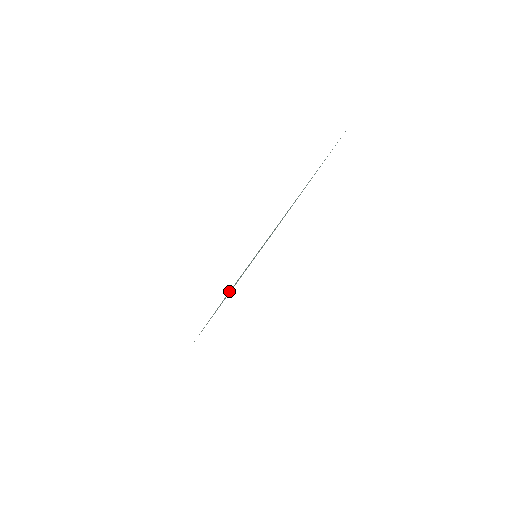
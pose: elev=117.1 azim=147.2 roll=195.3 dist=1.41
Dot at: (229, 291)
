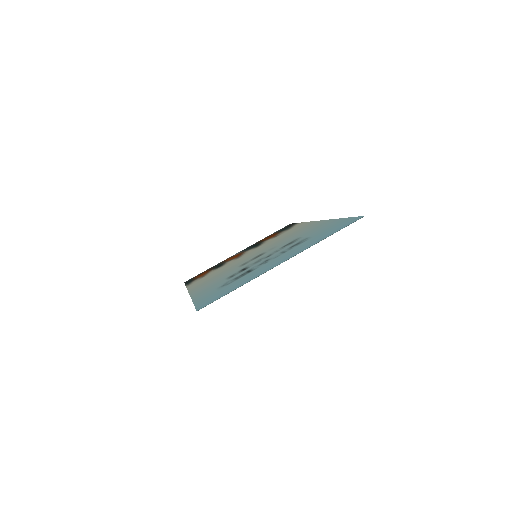
Dot at: (203, 307)
